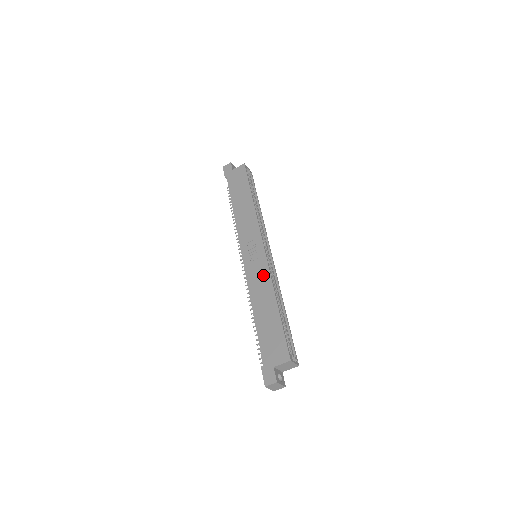
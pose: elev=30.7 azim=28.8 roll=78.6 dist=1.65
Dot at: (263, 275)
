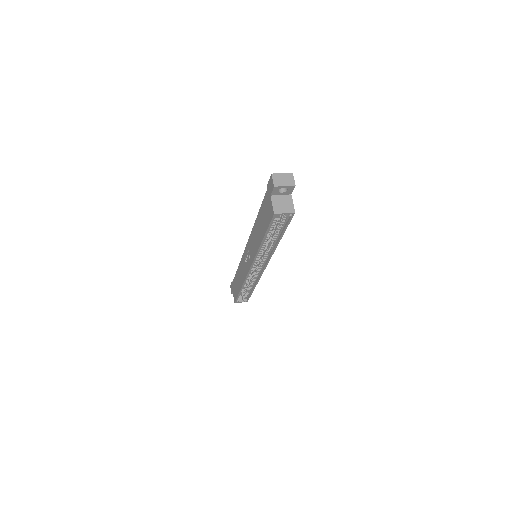
Dot at: (243, 274)
